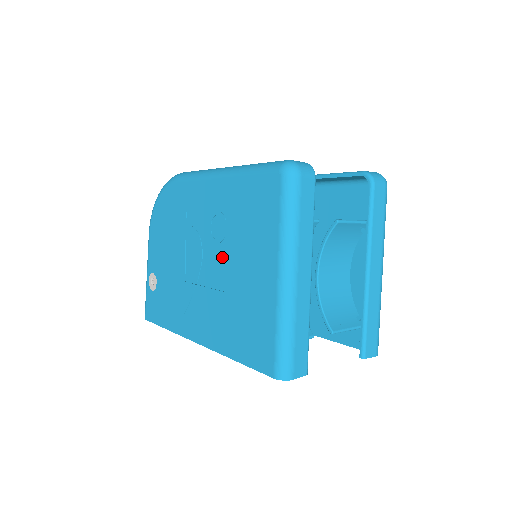
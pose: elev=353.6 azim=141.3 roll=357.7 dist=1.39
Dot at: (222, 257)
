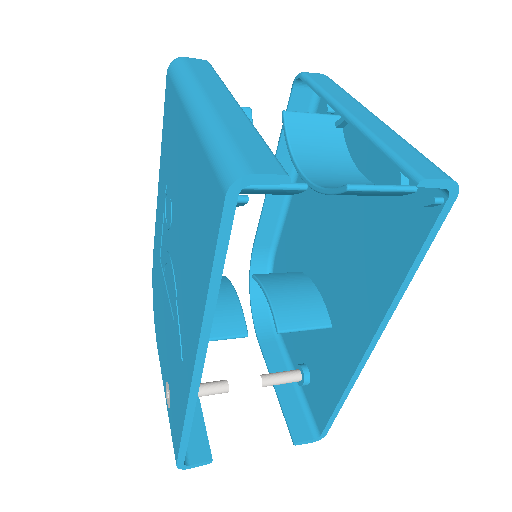
Dot at: (175, 222)
